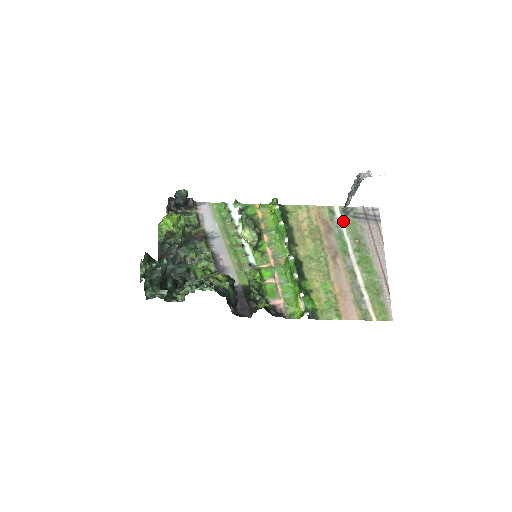
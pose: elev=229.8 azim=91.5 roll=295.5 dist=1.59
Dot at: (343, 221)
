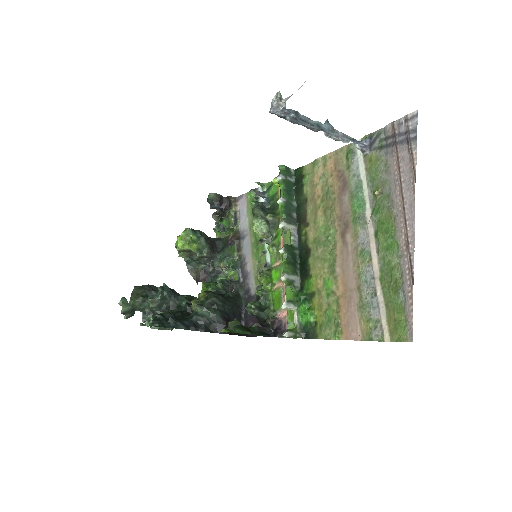
Dot at: (364, 163)
